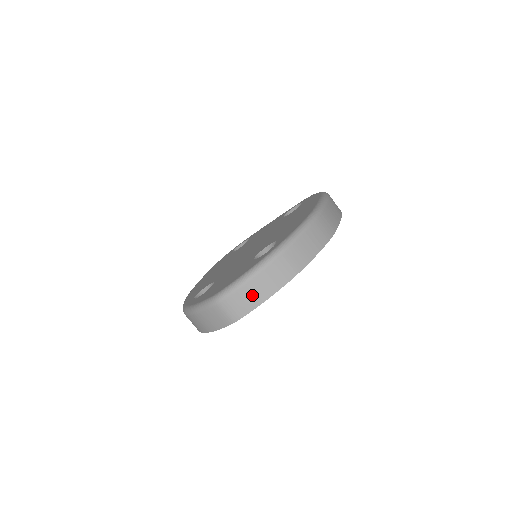
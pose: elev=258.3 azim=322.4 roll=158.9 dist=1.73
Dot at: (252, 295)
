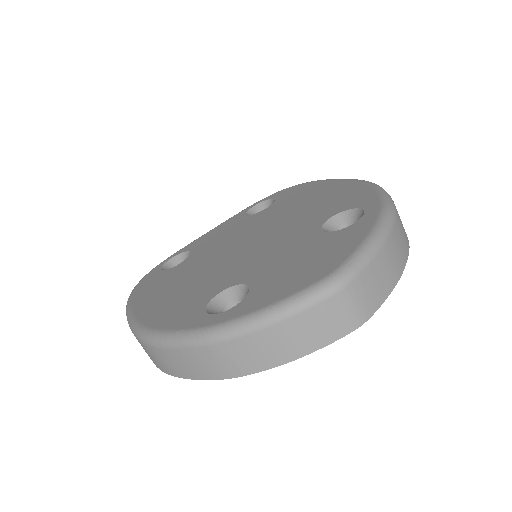
Dot at: (385, 273)
